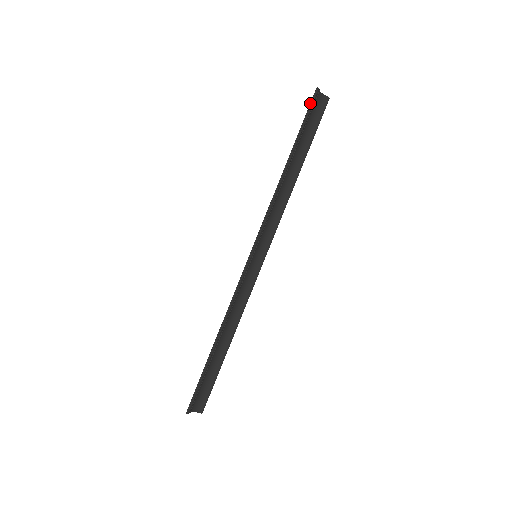
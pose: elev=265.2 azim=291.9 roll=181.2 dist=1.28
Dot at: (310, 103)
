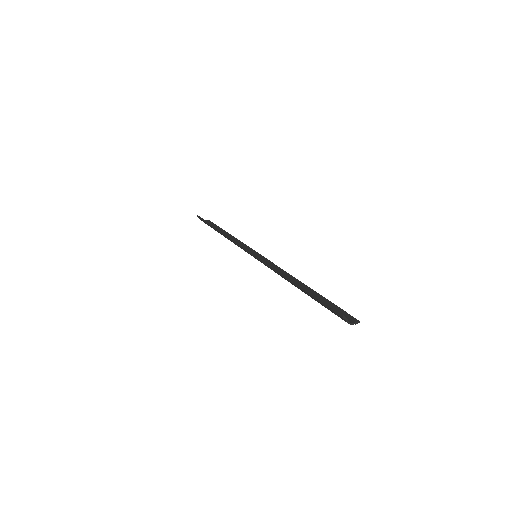
Dot at: (200, 218)
